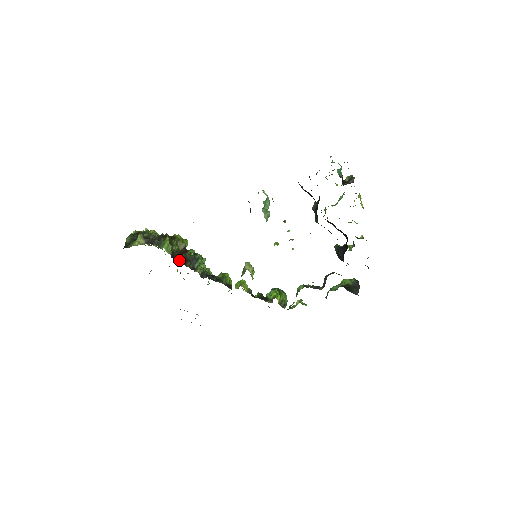
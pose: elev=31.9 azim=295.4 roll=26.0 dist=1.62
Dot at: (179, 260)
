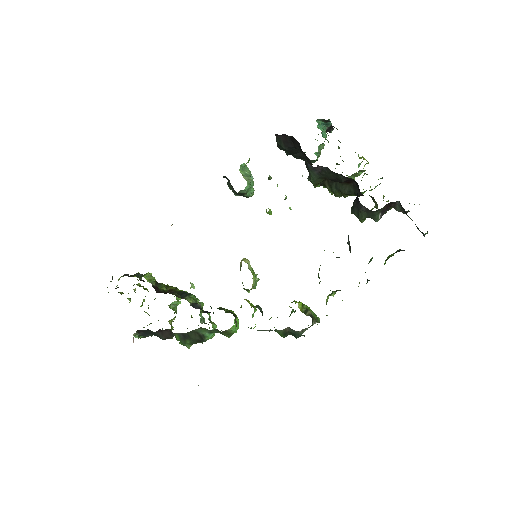
Dot at: occluded
